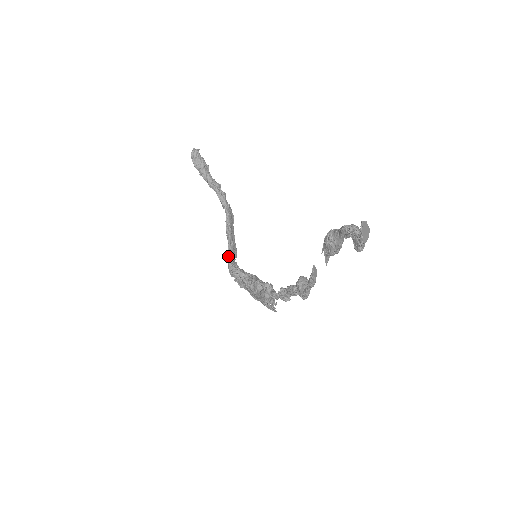
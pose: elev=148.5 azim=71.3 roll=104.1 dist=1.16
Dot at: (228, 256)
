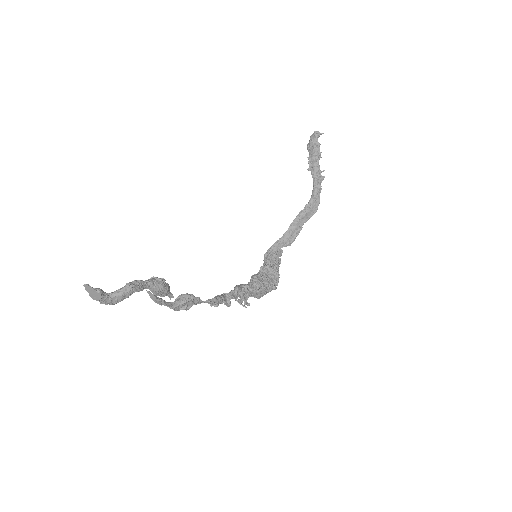
Dot at: (277, 240)
